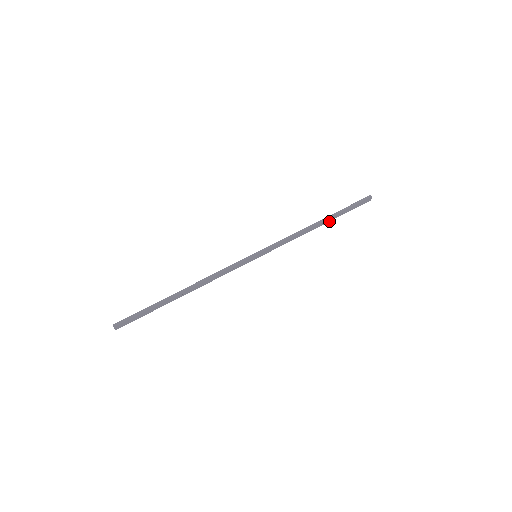
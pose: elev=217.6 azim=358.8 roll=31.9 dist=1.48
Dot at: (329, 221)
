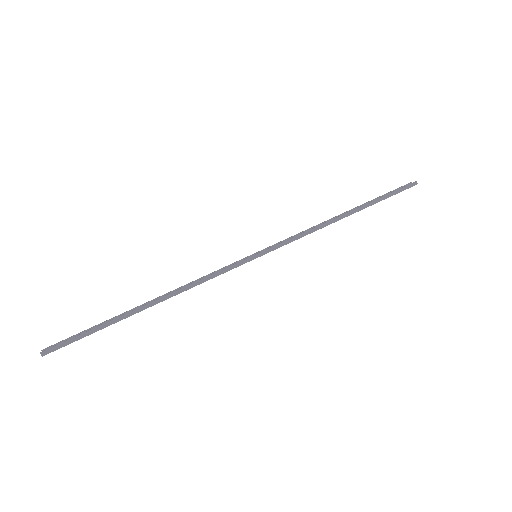
Dot at: occluded
